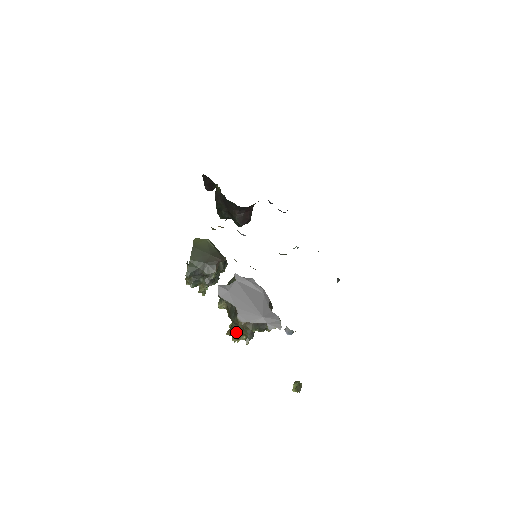
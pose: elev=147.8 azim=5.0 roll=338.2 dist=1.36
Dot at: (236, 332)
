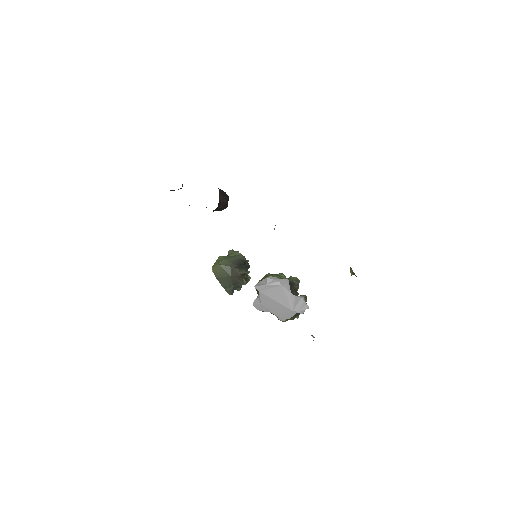
Dot at: occluded
